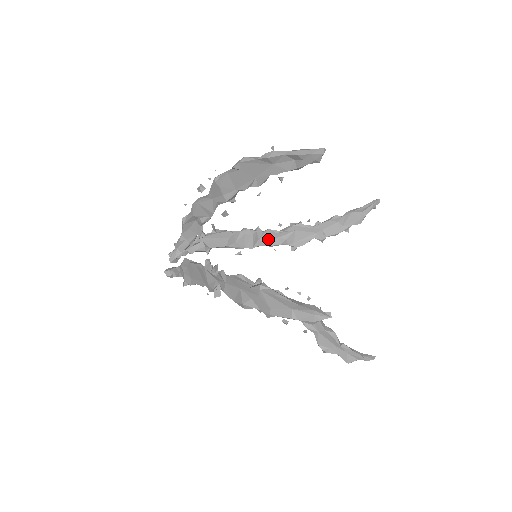
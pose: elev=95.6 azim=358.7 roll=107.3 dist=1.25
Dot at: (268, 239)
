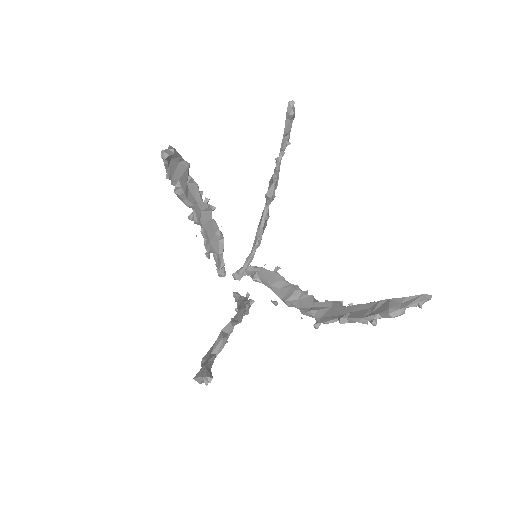
Dot at: (305, 304)
